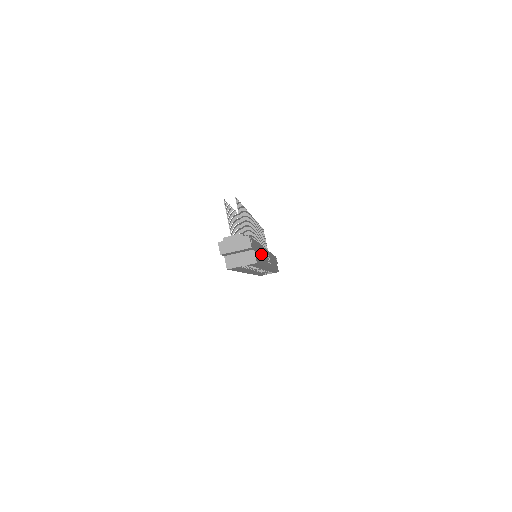
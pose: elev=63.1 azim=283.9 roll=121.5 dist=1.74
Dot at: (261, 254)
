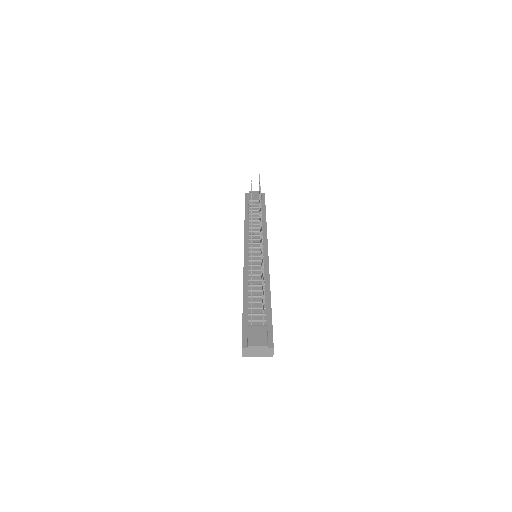
Dot at: occluded
